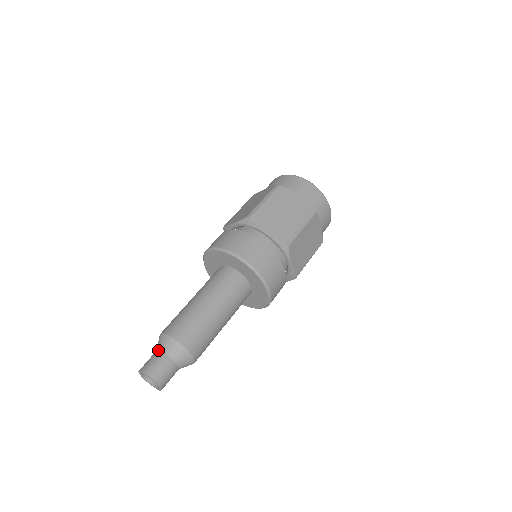
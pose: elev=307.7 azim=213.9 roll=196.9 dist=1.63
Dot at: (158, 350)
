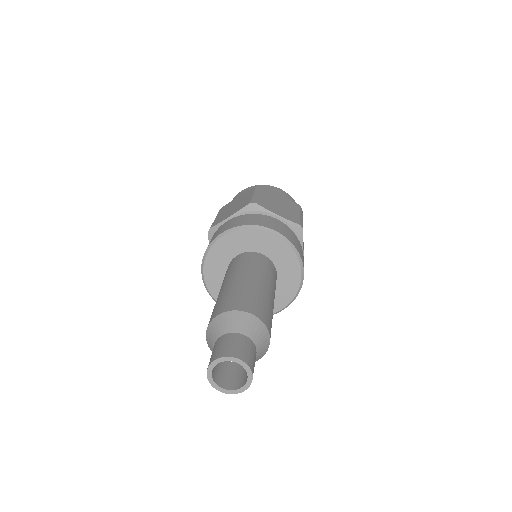
Dot at: (224, 334)
